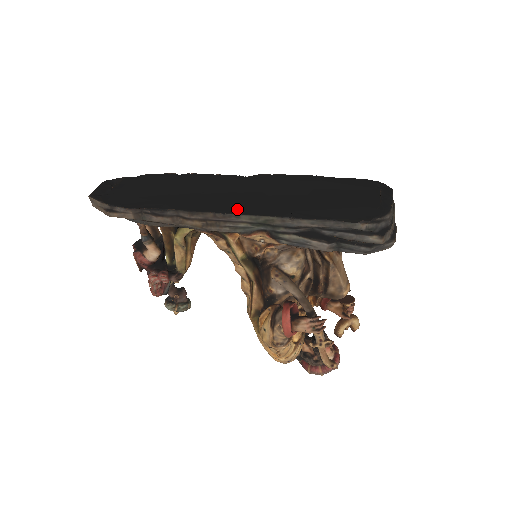
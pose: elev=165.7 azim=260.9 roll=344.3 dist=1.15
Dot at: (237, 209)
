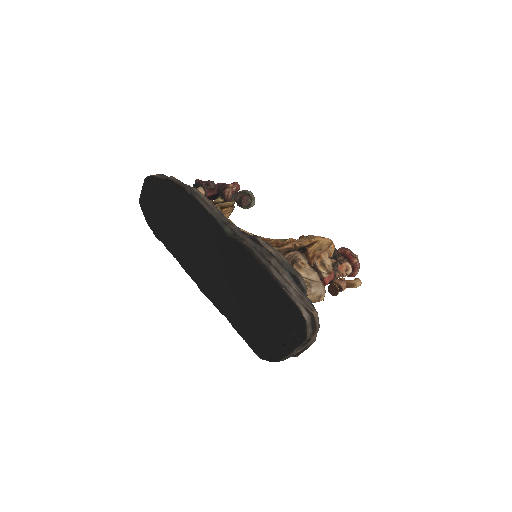
Dot at: (204, 286)
